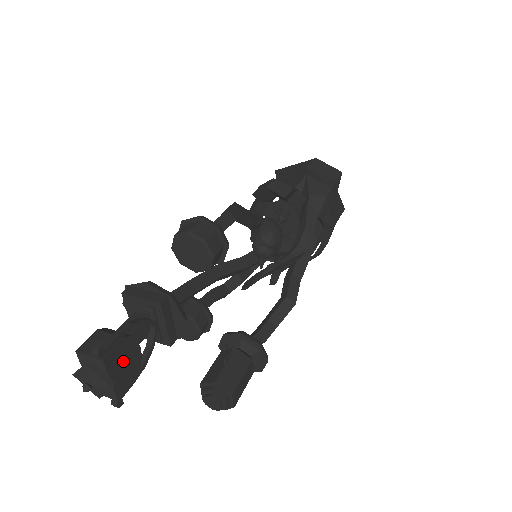
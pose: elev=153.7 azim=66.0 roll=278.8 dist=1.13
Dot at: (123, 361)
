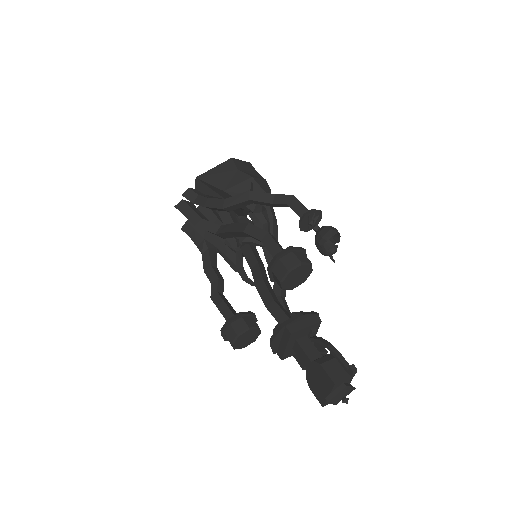
Dot at: occluded
